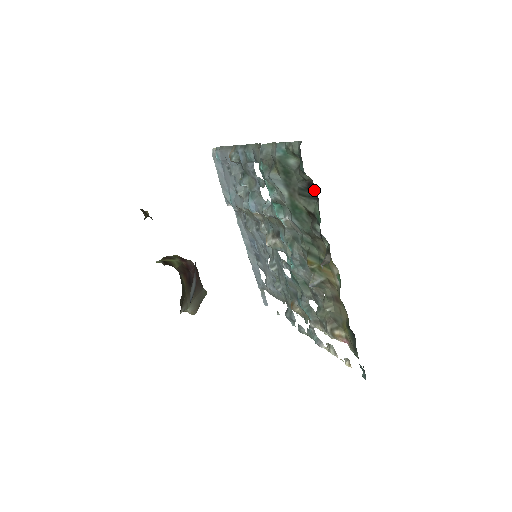
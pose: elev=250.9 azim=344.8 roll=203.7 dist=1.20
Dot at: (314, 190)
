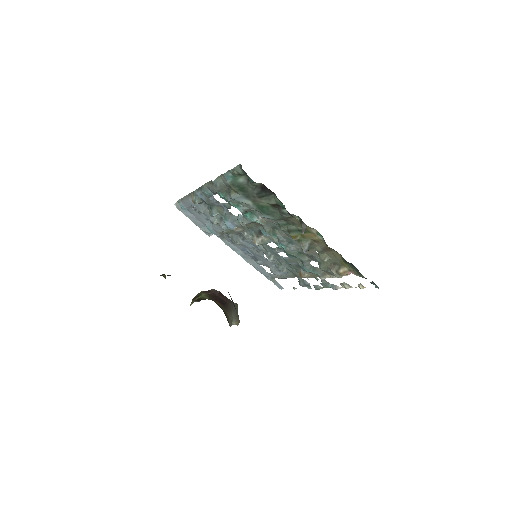
Dot at: (267, 189)
